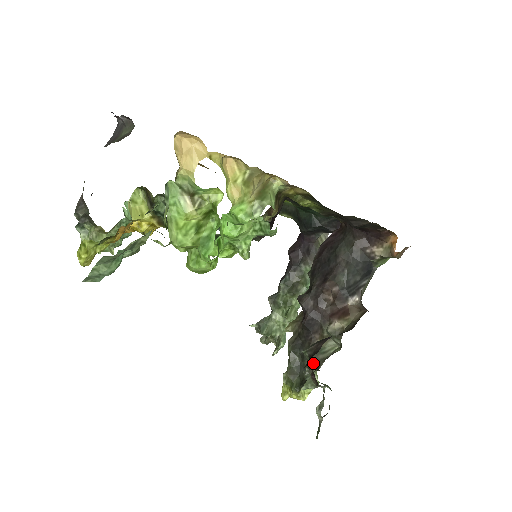
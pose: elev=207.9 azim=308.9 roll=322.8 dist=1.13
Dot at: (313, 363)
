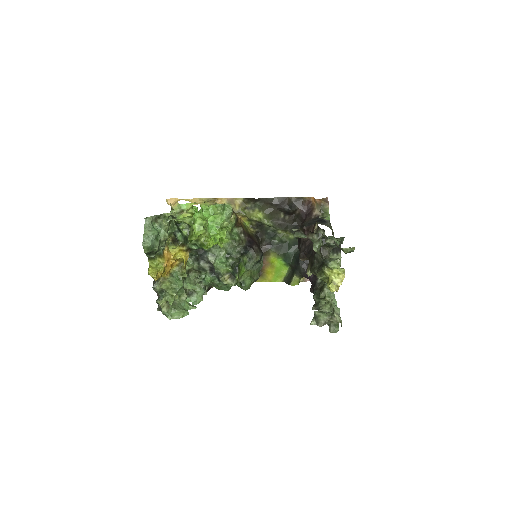
Dot at: occluded
